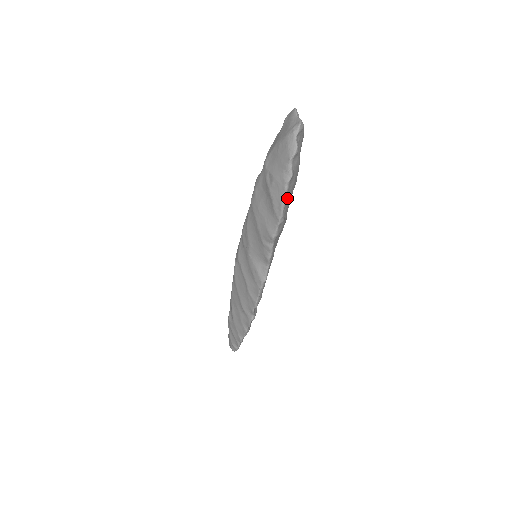
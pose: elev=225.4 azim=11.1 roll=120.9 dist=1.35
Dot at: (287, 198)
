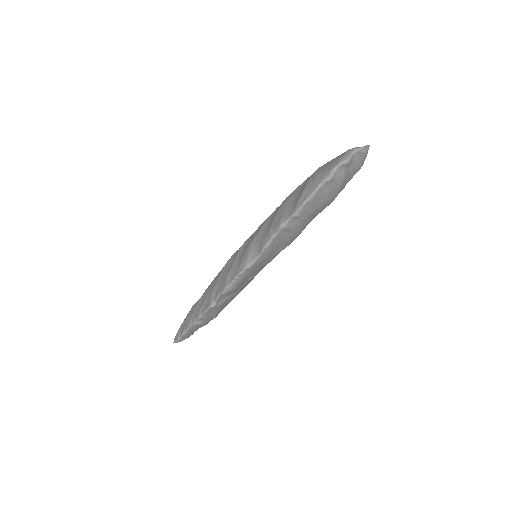
Dot at: (314, 197)
